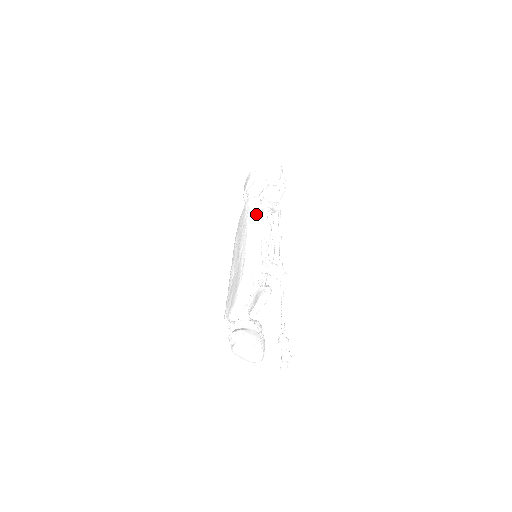
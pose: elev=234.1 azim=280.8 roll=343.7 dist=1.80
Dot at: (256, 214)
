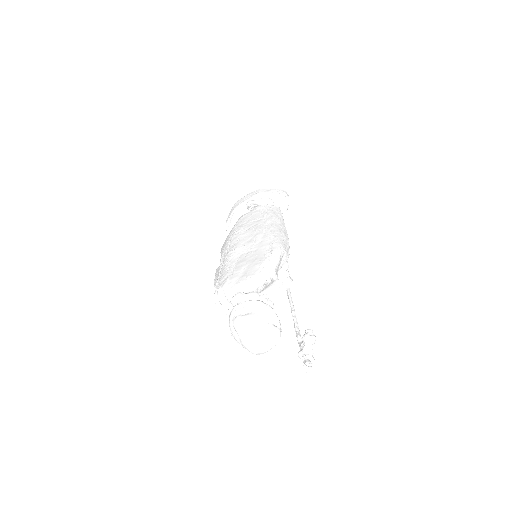
Dot at: (279, 216)
